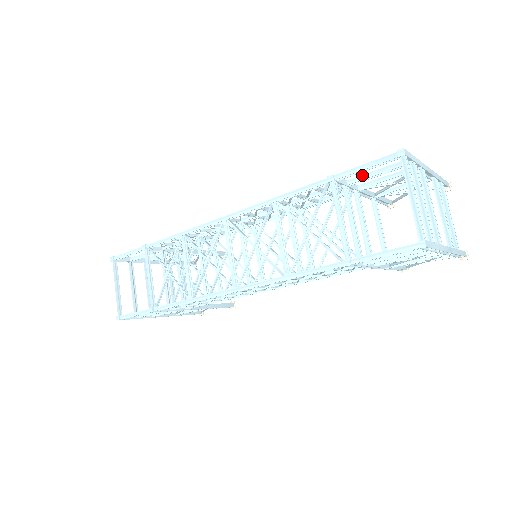
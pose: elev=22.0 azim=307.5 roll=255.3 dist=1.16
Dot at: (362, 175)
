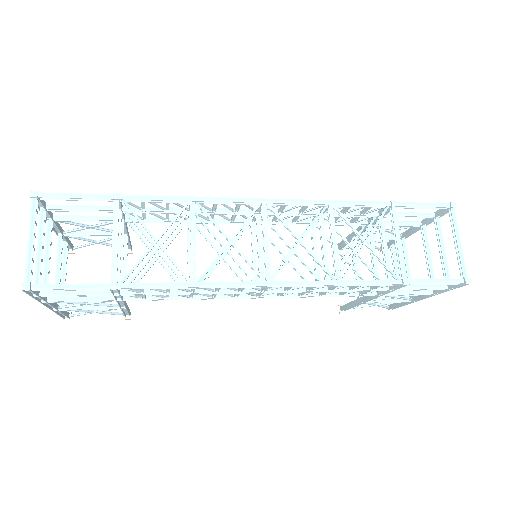
Dot at: (398, 212)
